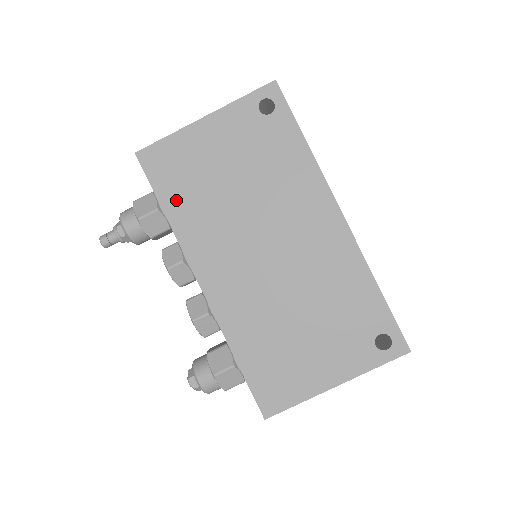
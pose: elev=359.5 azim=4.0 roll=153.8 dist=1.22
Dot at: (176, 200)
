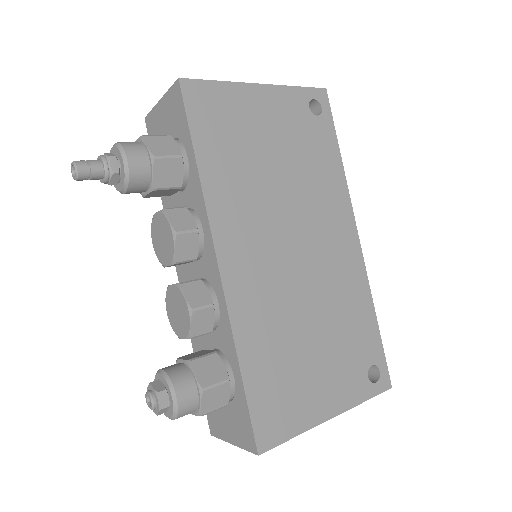
Dot at: (213, 154)
